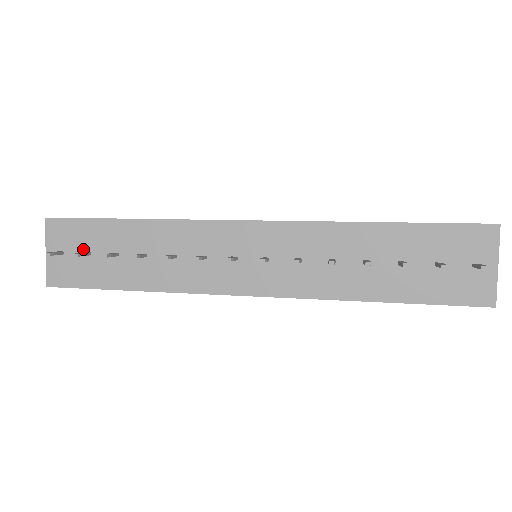
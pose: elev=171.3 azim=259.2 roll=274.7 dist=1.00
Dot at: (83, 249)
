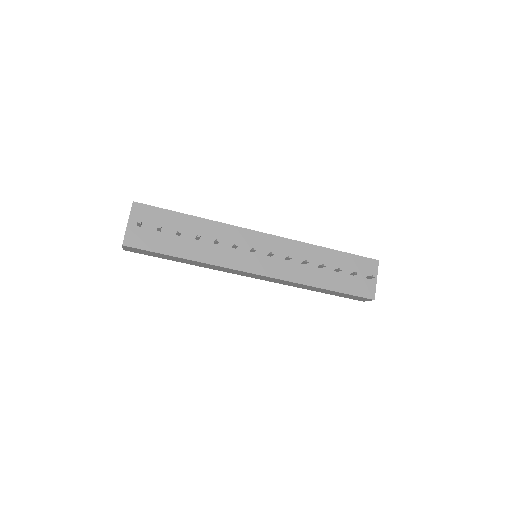
Dot at: (156, 227)
